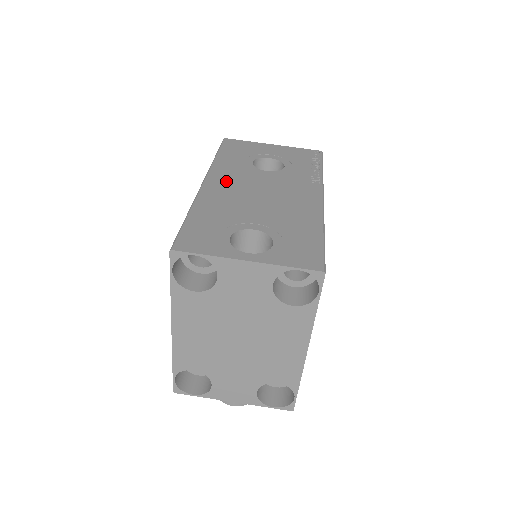
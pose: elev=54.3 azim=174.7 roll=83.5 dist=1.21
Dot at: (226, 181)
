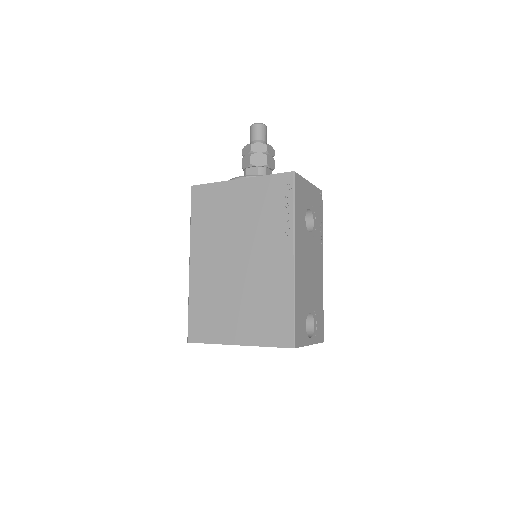
Dot at: (301, 255)
